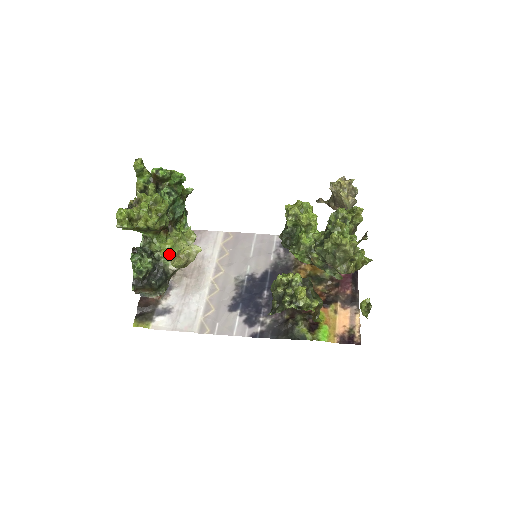
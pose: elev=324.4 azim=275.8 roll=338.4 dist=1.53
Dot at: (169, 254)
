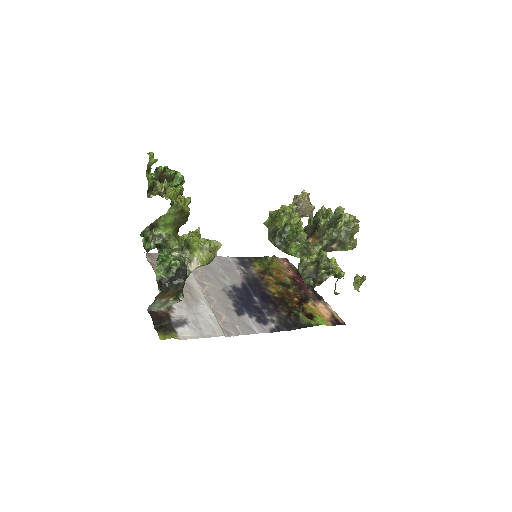
Dot at: (203, 245)
